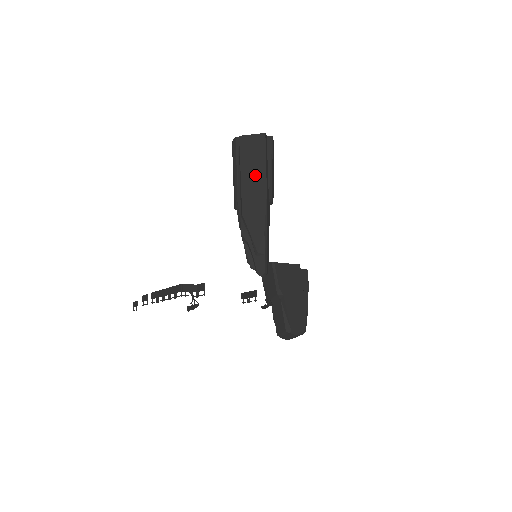
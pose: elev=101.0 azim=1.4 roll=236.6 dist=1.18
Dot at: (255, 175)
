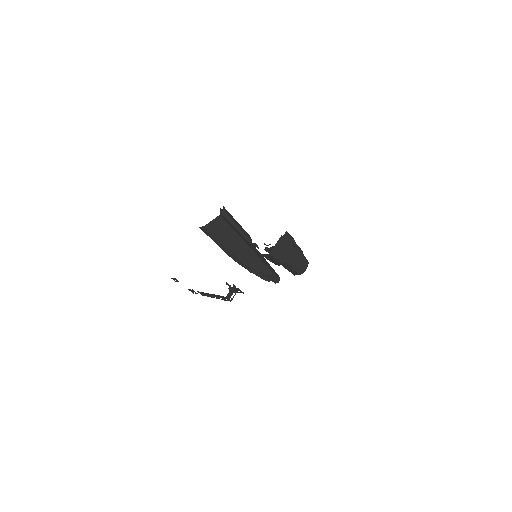
Dot at: (234, 242)
